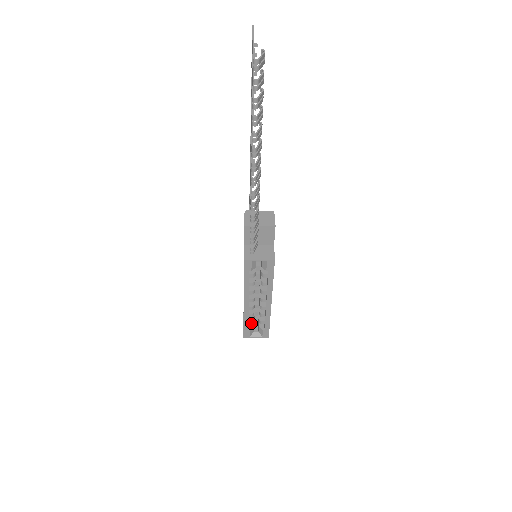
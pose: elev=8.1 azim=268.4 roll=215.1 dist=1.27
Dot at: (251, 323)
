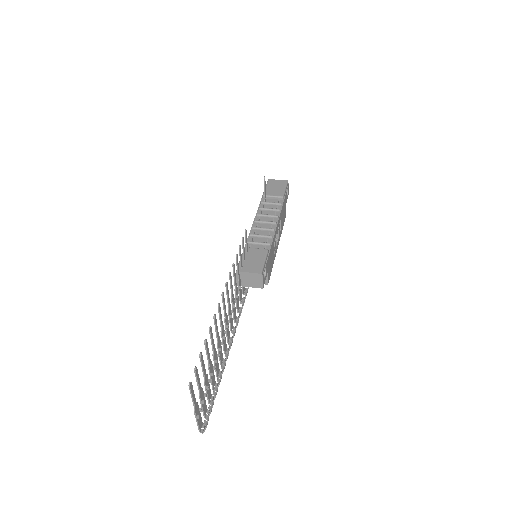
Dot at: occluded
